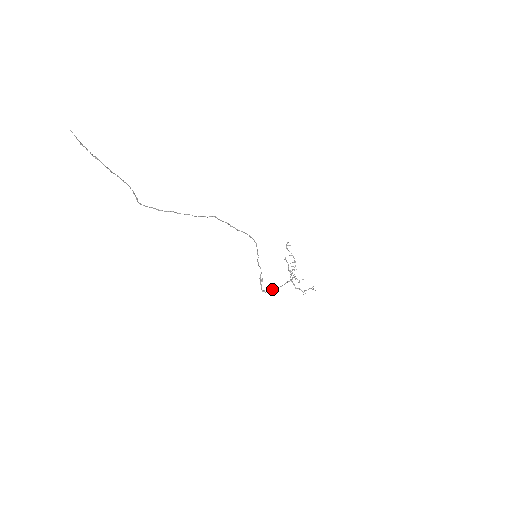
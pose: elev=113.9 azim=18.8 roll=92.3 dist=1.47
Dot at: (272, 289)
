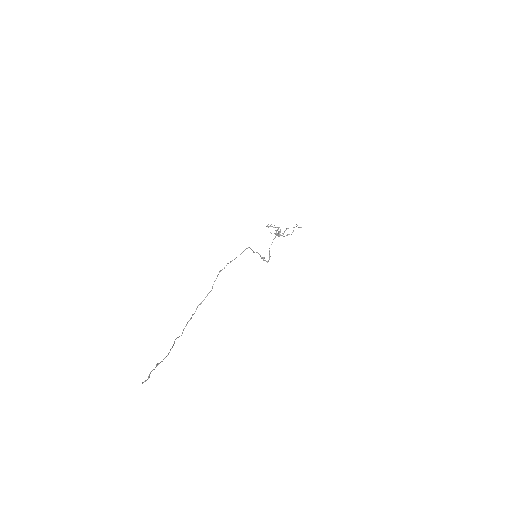
Dot at: (269, 252)
